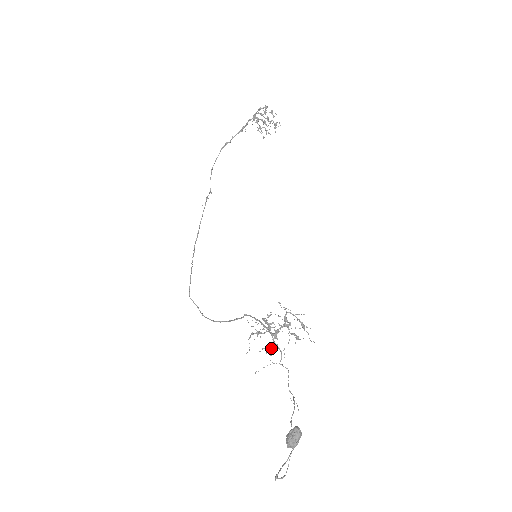
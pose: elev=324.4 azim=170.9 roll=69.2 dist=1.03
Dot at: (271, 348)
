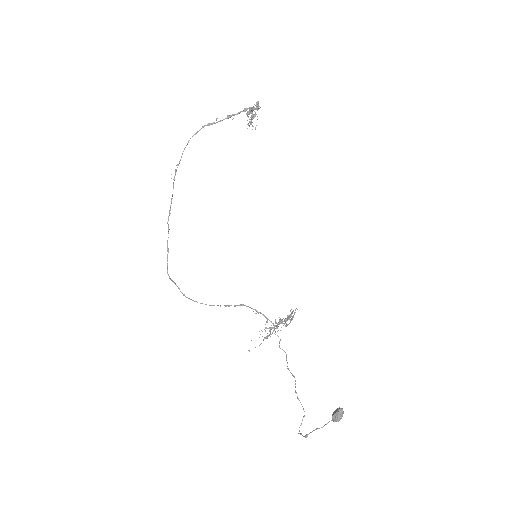
Dot at: (269, 335)
